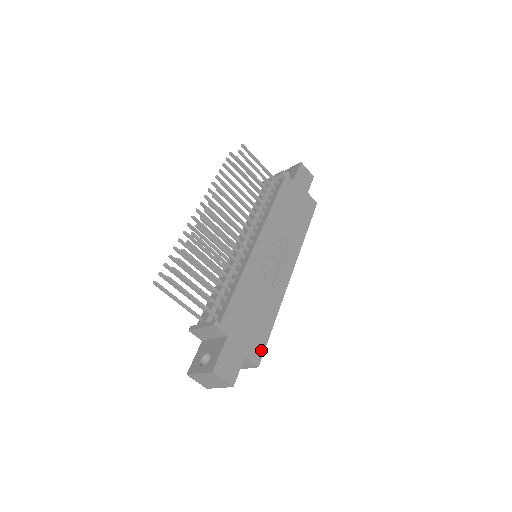
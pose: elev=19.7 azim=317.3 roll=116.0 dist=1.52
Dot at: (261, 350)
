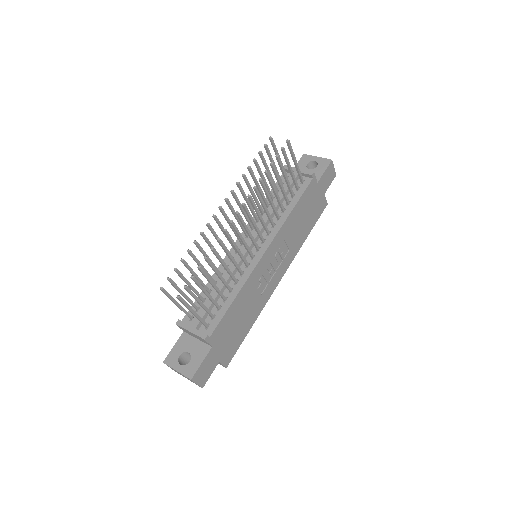
Dot at: (233, 353)
